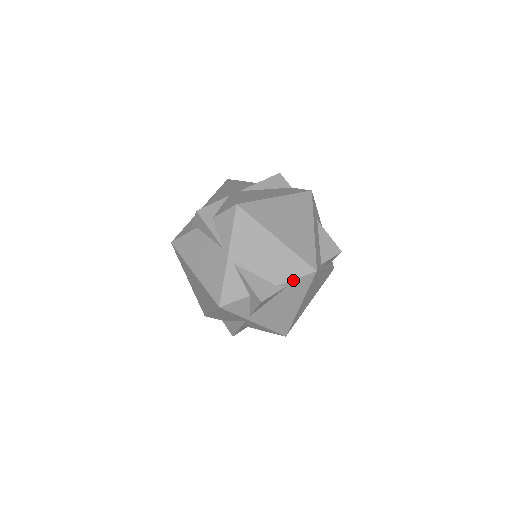
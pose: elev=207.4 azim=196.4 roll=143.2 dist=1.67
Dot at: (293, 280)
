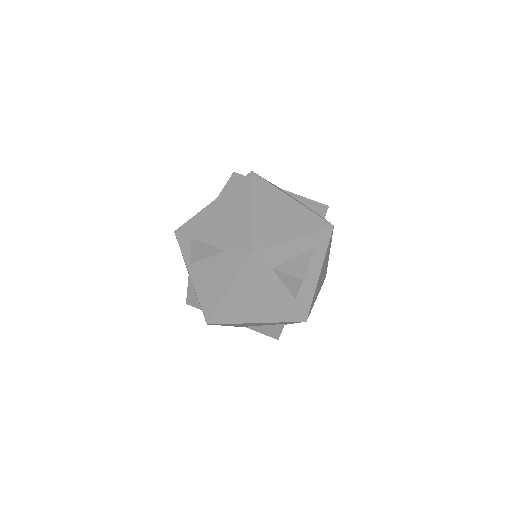
Dot at: (231, 247)
